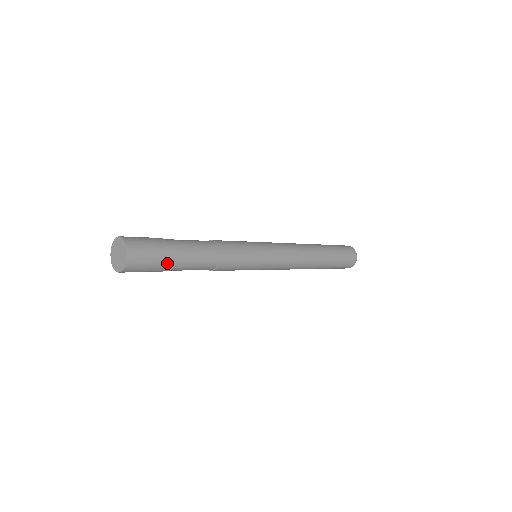
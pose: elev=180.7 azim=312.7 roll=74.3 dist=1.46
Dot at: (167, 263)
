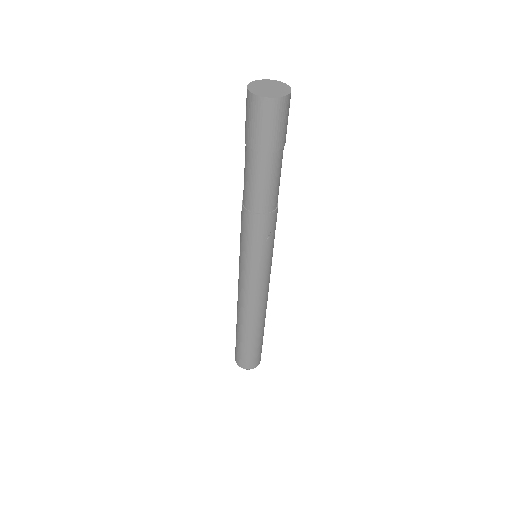
Dot at: (273, 150)
